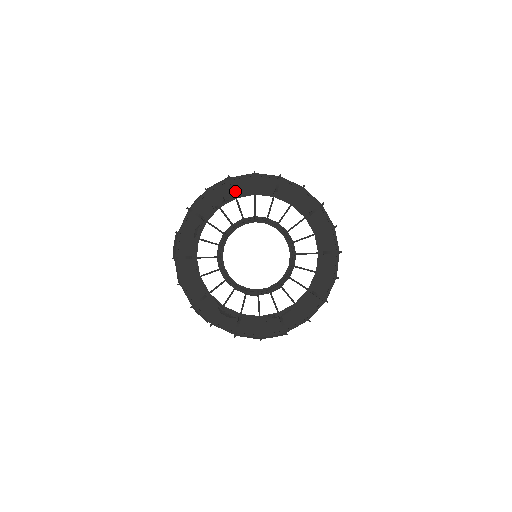
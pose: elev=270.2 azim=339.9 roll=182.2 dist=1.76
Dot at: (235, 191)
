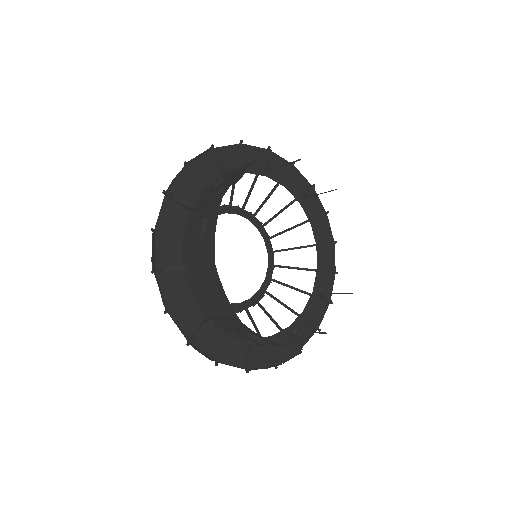
Dot at: (226, 167)
